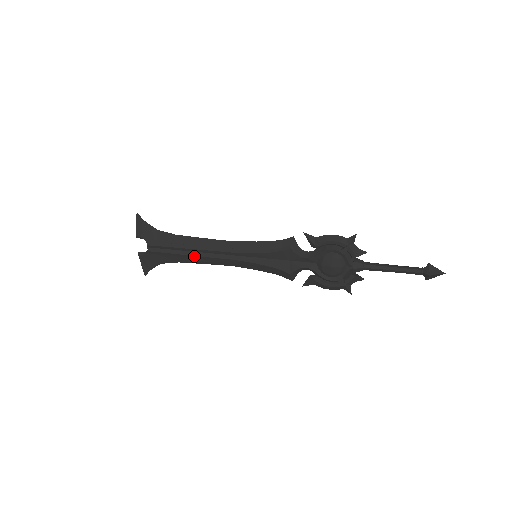
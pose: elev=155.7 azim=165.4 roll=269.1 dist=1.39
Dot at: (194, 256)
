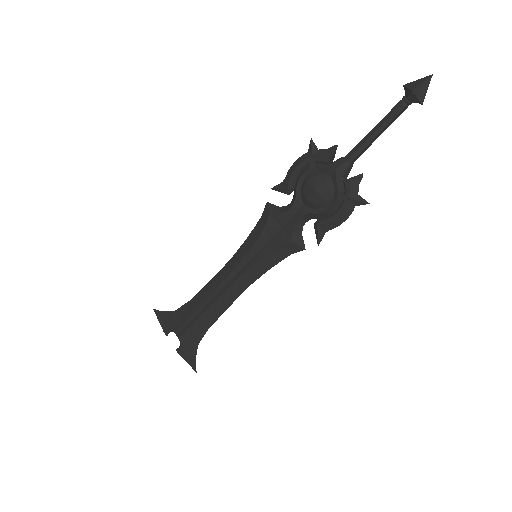
Dot at: (210, 307)
